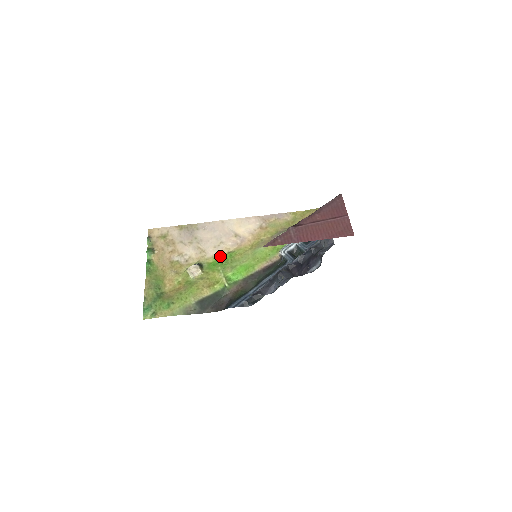
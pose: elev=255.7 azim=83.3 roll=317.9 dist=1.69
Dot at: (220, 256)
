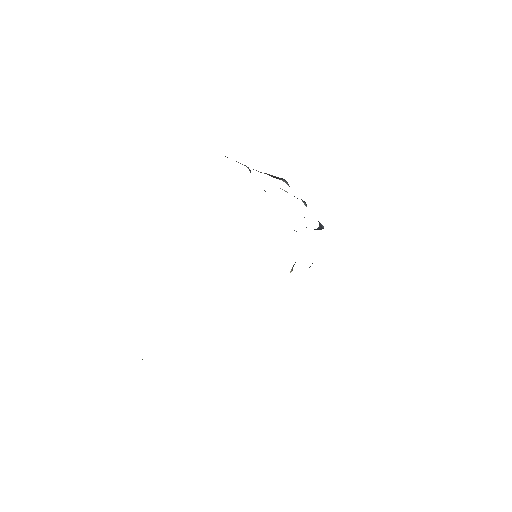
Dot at: occluded
